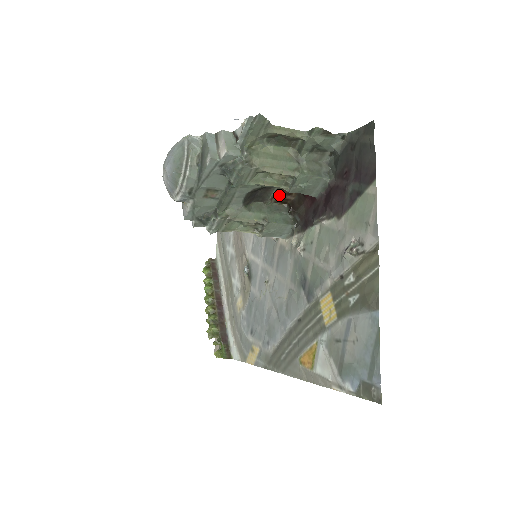
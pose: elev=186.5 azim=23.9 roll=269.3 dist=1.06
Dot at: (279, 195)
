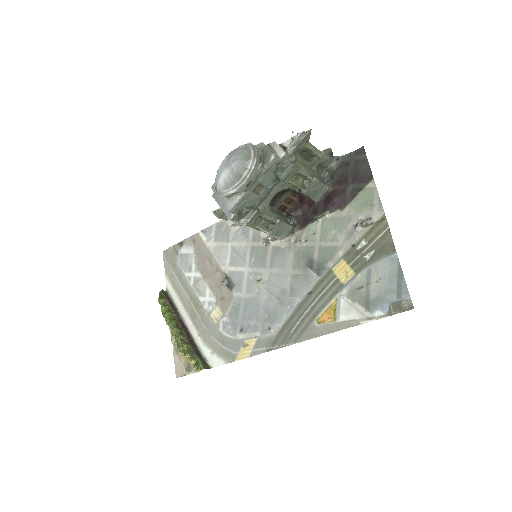
Dot at: (283, 203)
